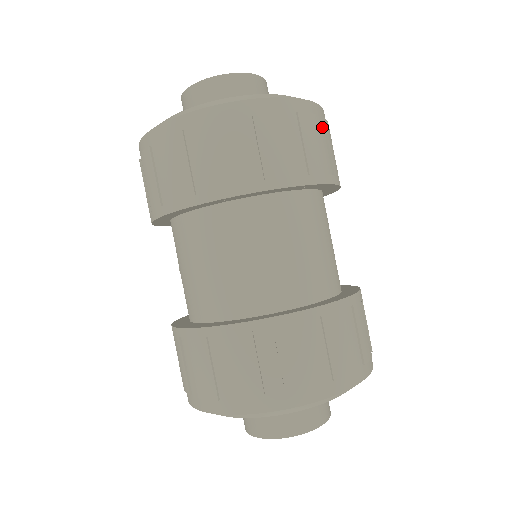
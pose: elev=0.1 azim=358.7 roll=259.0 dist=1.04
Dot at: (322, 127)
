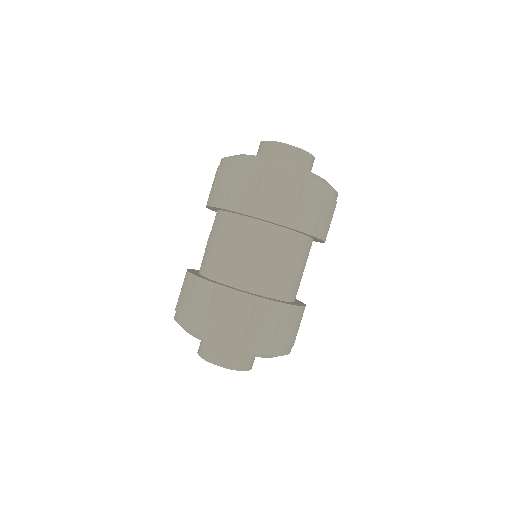
Dot at: (333, 206)
